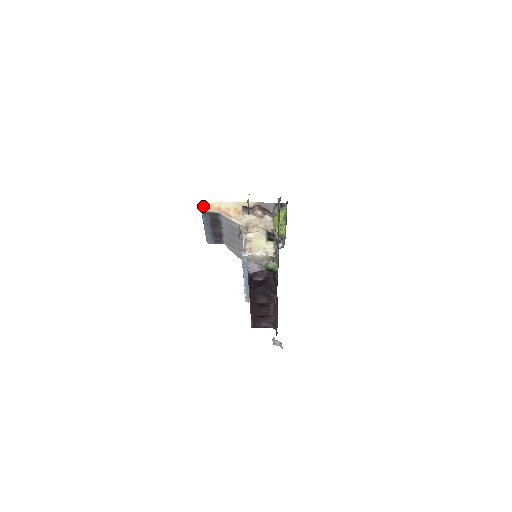
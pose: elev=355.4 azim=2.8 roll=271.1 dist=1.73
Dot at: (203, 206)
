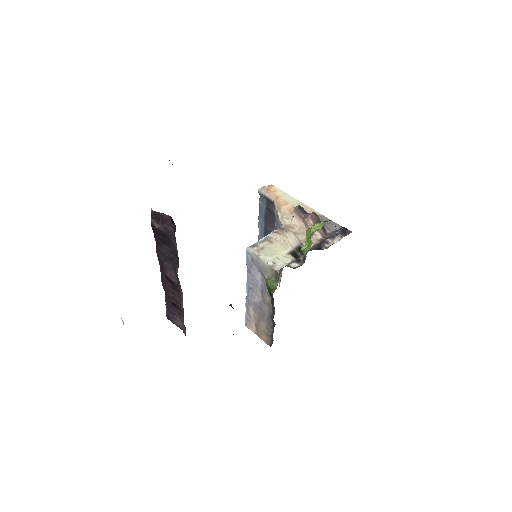
Dot at: (265, 187)
